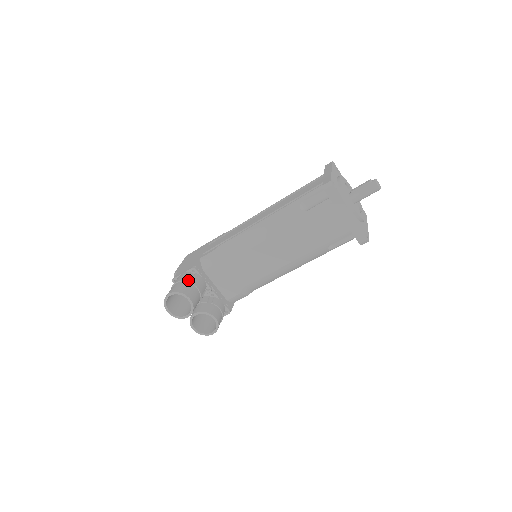
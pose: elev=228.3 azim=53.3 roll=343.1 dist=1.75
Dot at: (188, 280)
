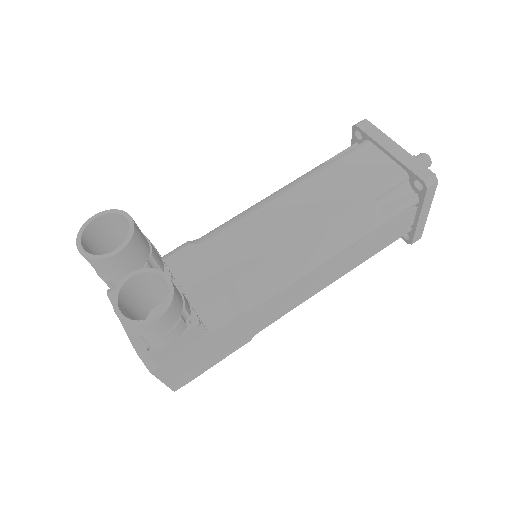
Dot at: occluded
